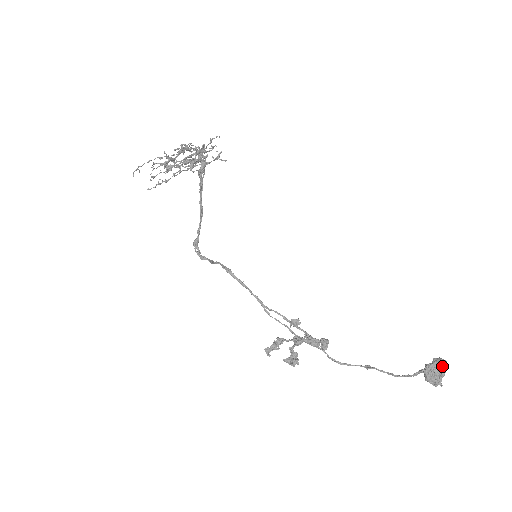
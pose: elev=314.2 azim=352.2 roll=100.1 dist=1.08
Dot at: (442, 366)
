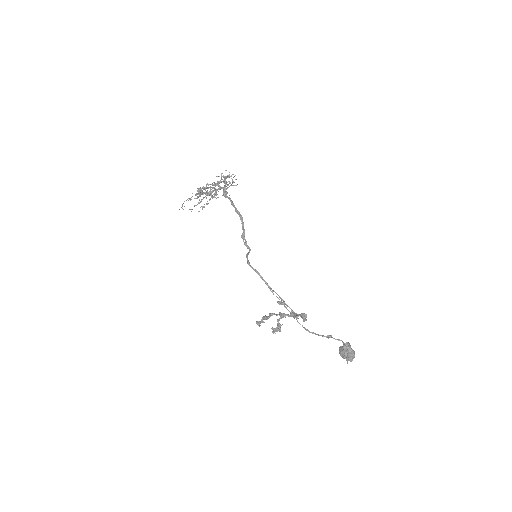
Dot at: (346, 350)
